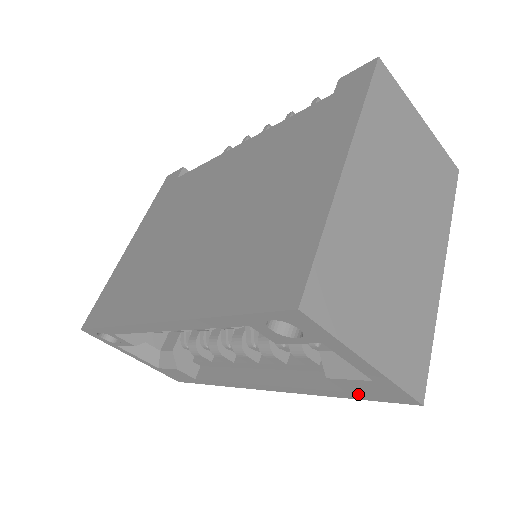
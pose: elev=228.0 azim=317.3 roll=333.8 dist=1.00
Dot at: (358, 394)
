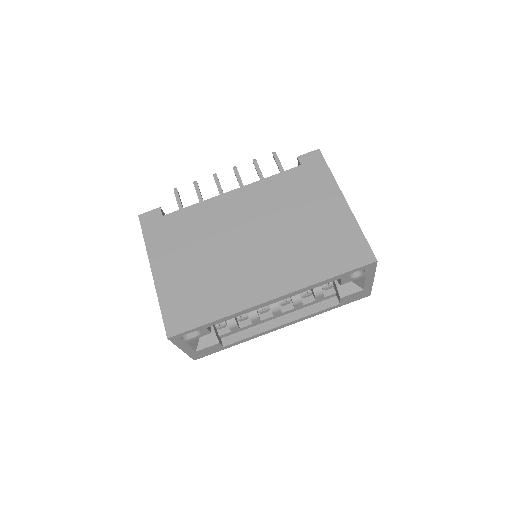
Dot at: (345, 302)
